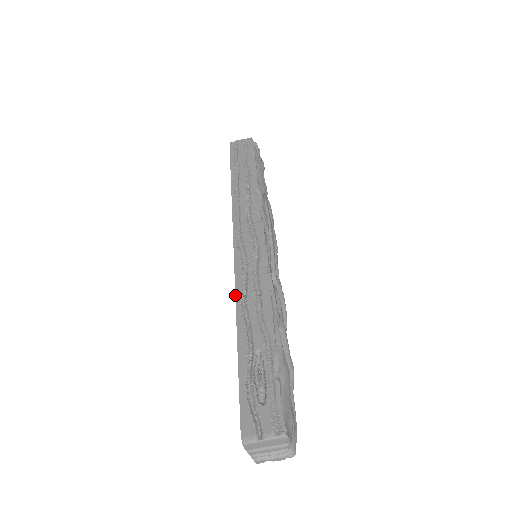
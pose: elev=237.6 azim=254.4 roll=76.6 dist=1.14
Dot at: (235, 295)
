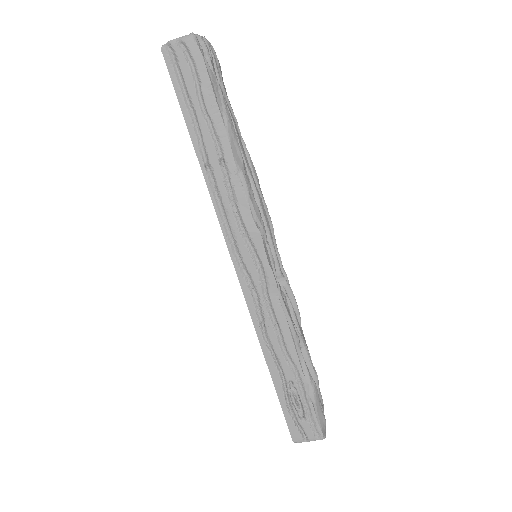
Dot at: occluded
